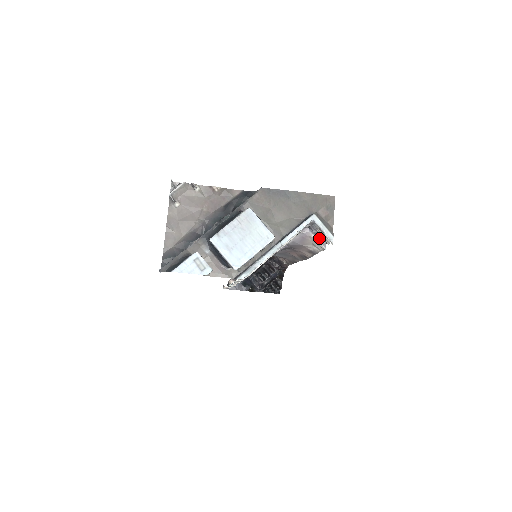
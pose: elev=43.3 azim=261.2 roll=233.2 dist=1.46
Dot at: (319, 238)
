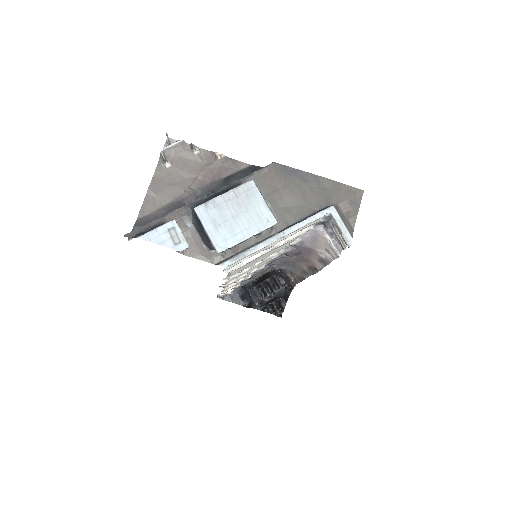
Dot at: (334, 240)
